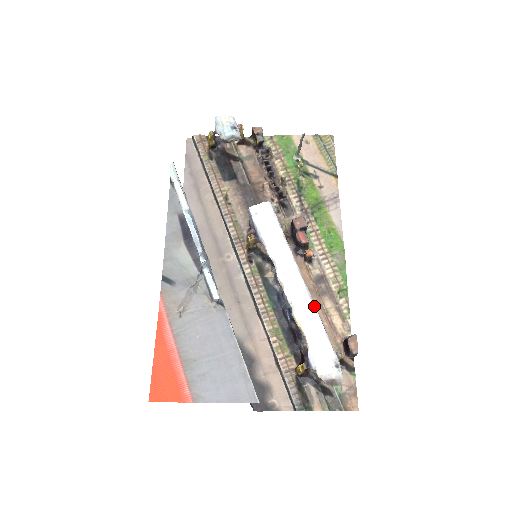
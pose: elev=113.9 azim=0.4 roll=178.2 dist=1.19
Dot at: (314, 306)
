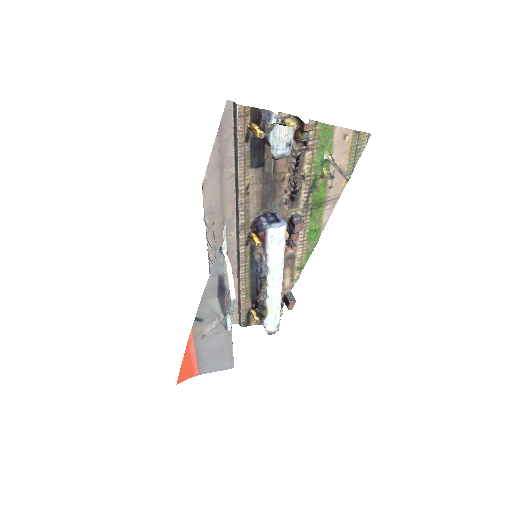
Dot at: (281, 297)
